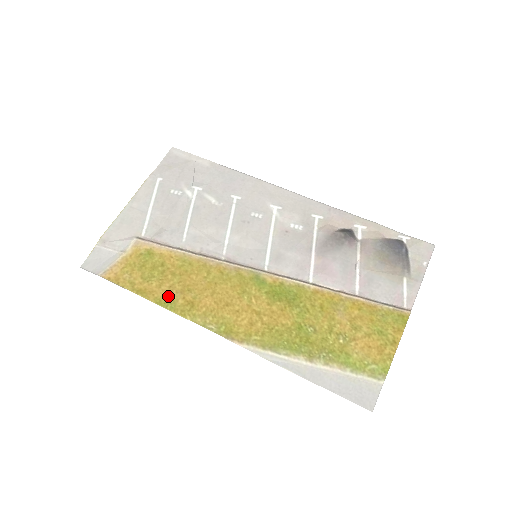
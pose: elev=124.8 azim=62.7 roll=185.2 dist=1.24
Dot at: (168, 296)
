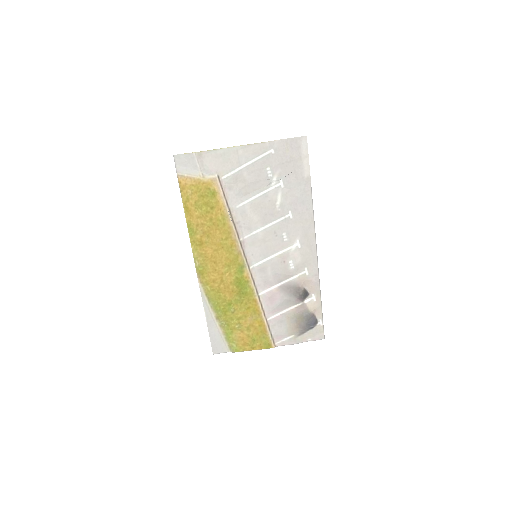
Dot at: (196, 227)
